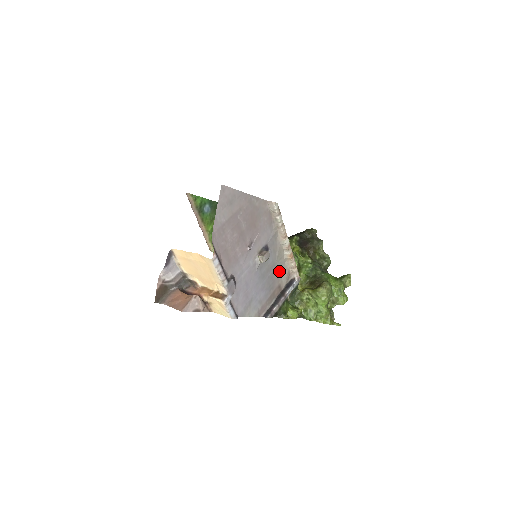
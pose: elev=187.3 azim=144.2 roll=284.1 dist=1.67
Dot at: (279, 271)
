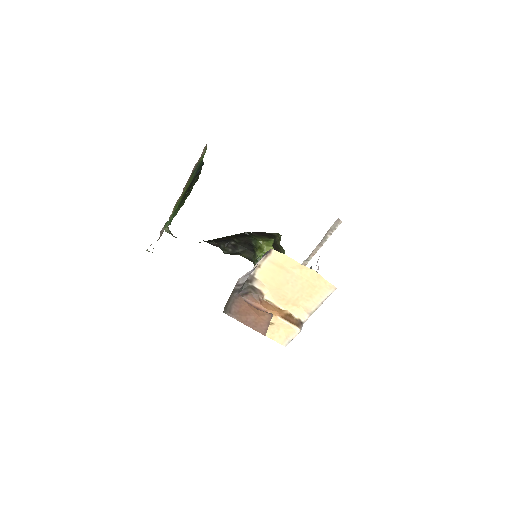
Dot at: occluded
